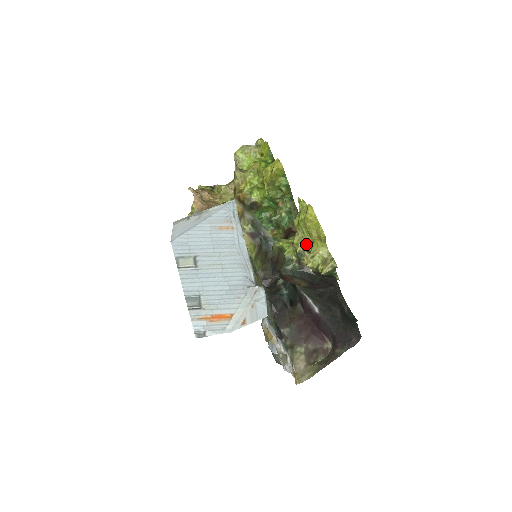
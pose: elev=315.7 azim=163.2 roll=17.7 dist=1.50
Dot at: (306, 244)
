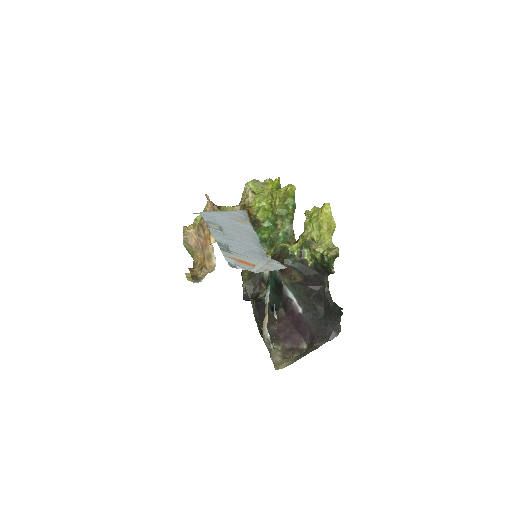
Dot at: (314, 237)
